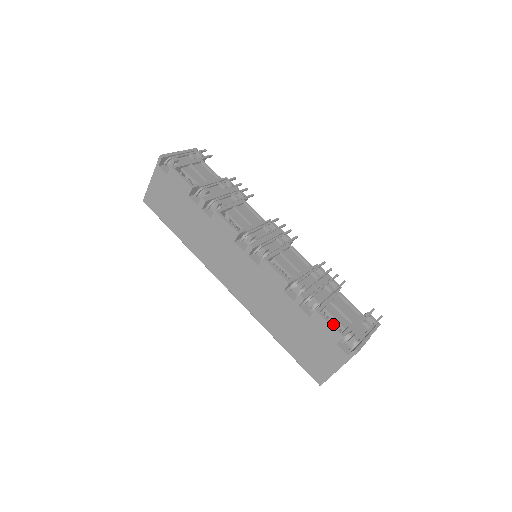
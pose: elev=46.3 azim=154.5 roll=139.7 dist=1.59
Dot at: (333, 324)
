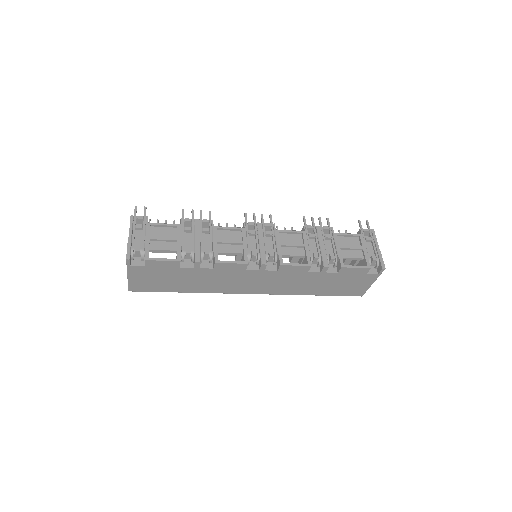
Dot at: occluded
